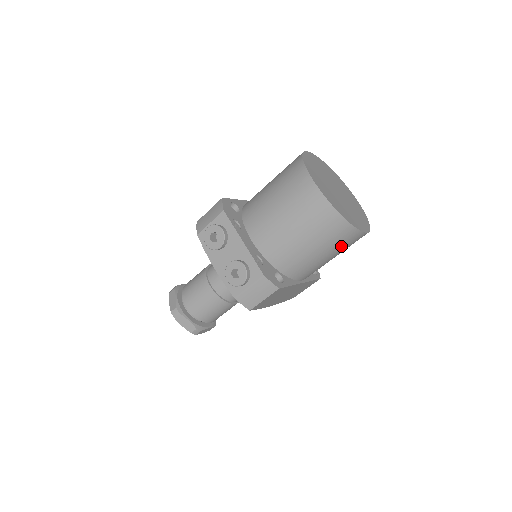
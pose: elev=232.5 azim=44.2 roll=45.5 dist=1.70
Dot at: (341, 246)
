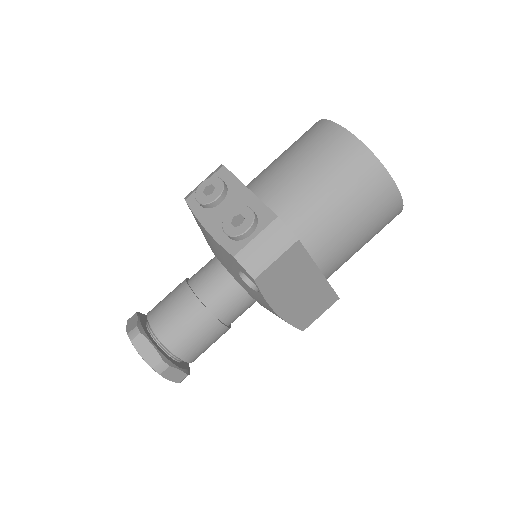
Dot at: (373, 209)
